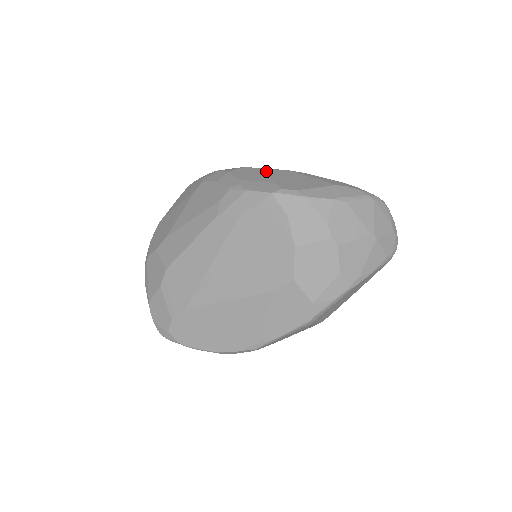
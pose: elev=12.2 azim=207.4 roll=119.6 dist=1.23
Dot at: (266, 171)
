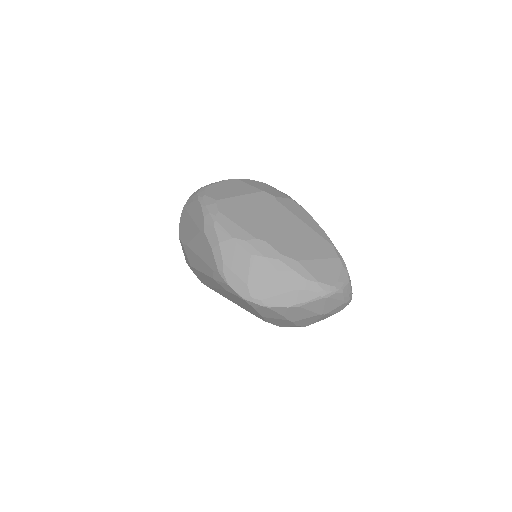
Dot at: (246, 258)
